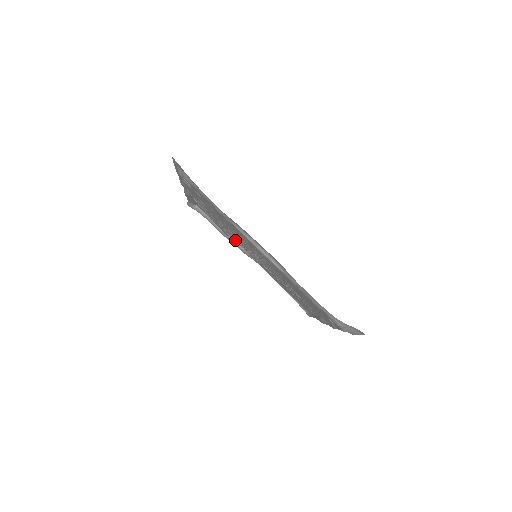
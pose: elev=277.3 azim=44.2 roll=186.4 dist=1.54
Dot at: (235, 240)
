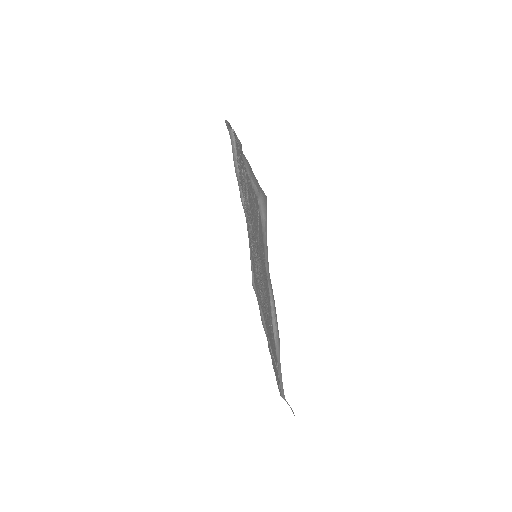
Dot at: occluded
